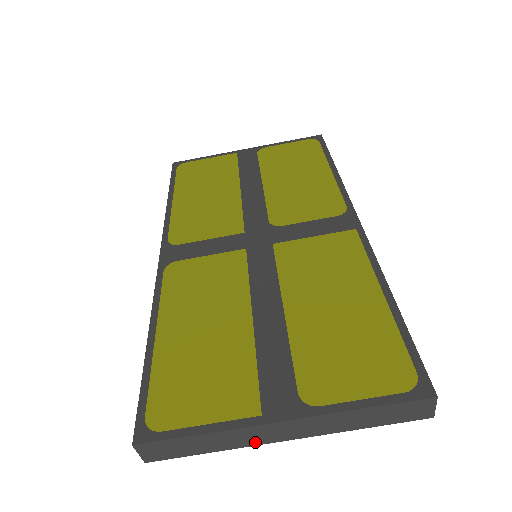
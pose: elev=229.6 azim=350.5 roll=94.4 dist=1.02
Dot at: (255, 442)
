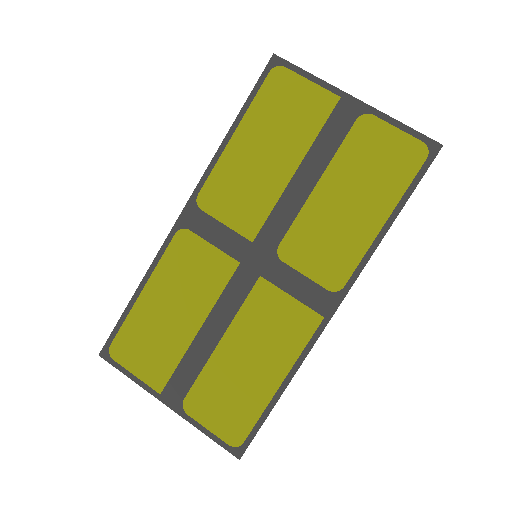
Dot at: occluded
